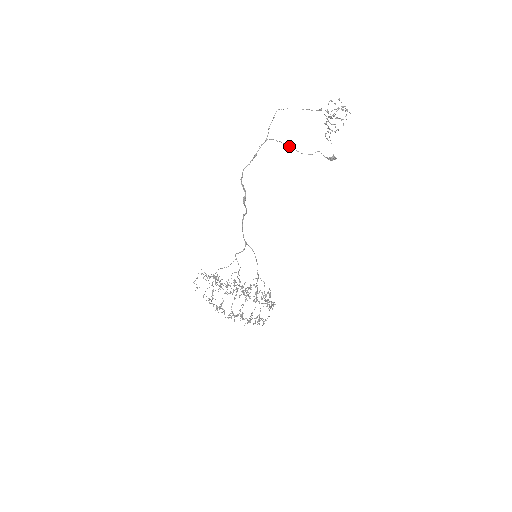
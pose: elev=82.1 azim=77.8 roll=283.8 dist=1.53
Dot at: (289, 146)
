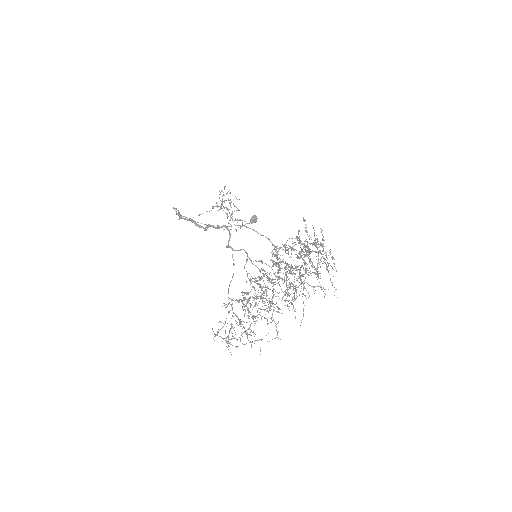
Dot at: occluded
